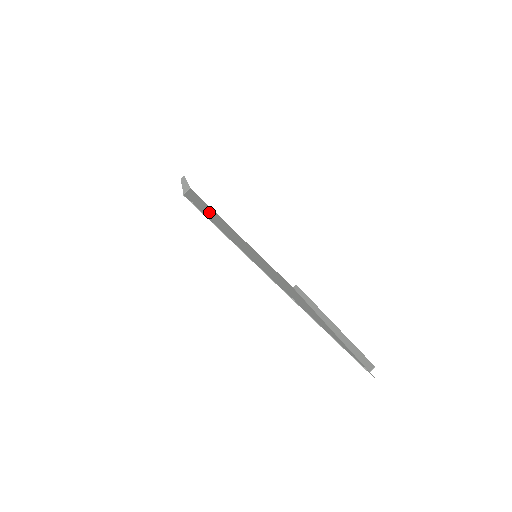
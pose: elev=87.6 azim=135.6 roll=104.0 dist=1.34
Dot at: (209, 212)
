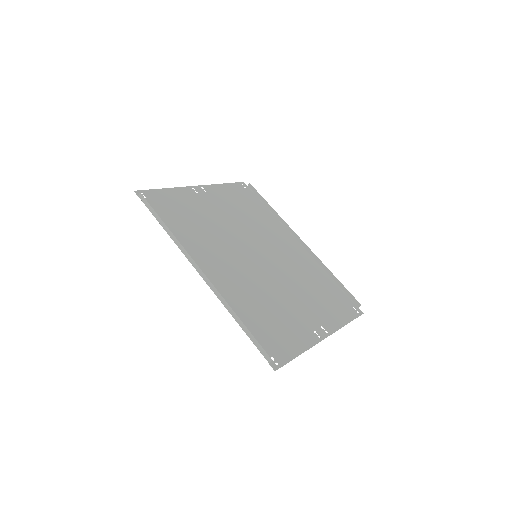
Dot at: (233, 285)
